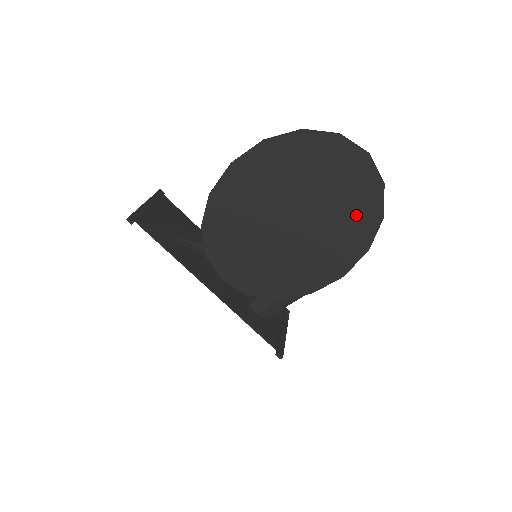
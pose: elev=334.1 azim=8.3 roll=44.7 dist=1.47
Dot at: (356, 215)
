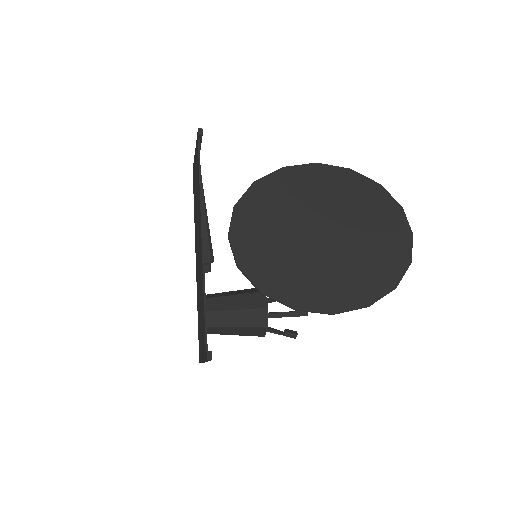
Dot at: (378, 270)
